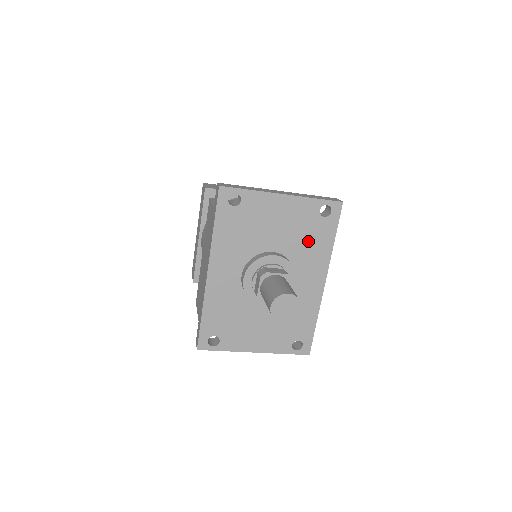
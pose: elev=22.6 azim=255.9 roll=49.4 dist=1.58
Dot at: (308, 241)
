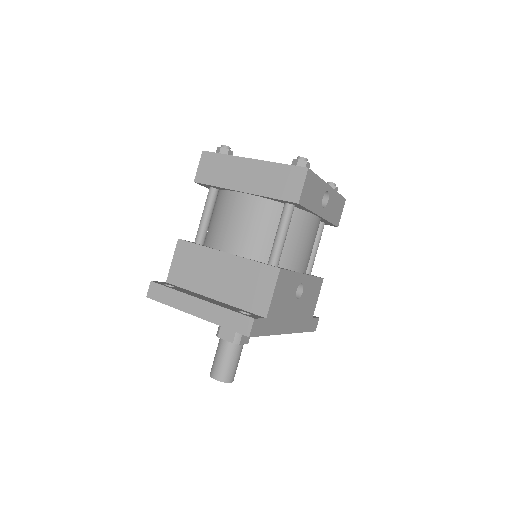
Dot at: occluded
